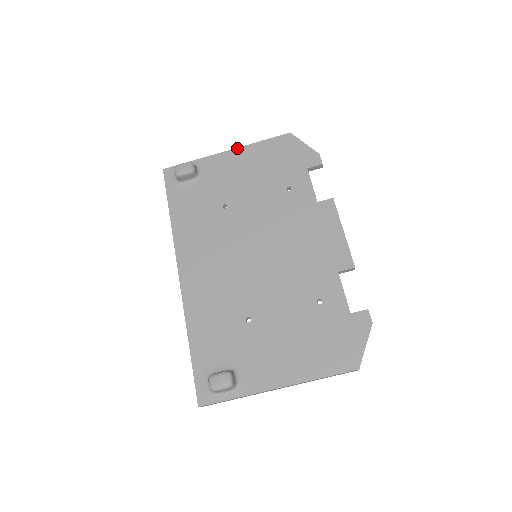
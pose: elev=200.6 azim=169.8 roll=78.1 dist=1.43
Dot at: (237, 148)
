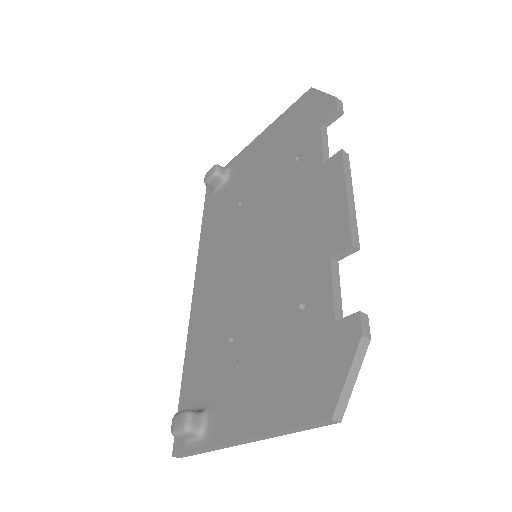
Dot at: (262, 132)
